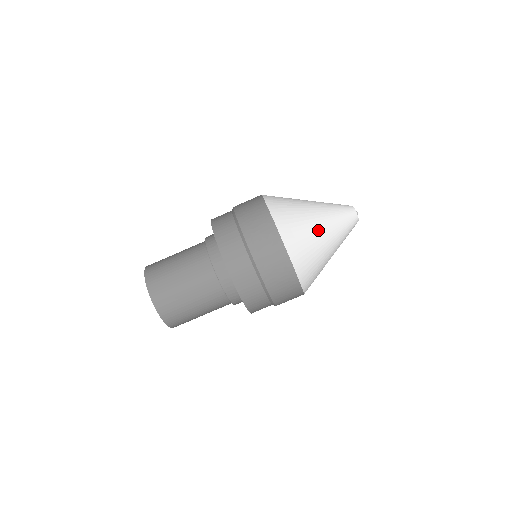
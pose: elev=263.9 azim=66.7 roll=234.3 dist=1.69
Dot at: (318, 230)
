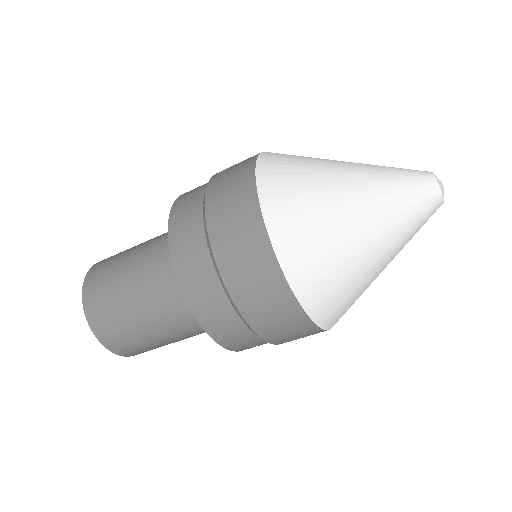
Dot at: (351, 224)
